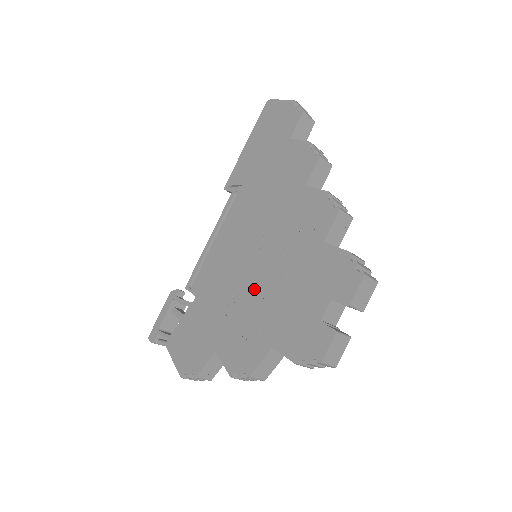
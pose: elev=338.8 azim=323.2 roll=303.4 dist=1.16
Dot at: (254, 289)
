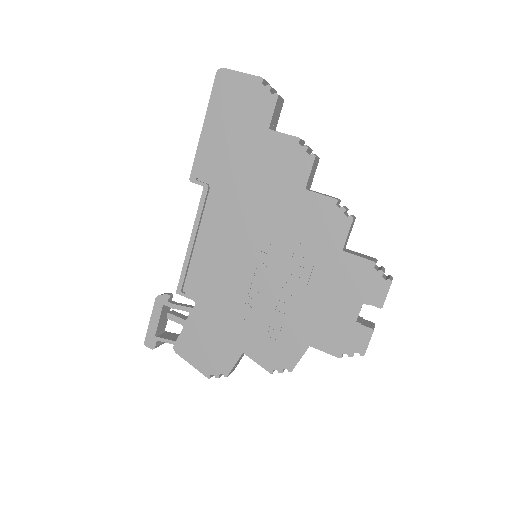
Dot at: (272, 294)
